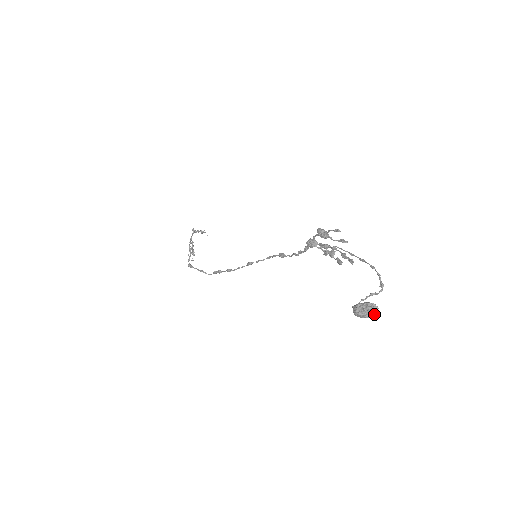
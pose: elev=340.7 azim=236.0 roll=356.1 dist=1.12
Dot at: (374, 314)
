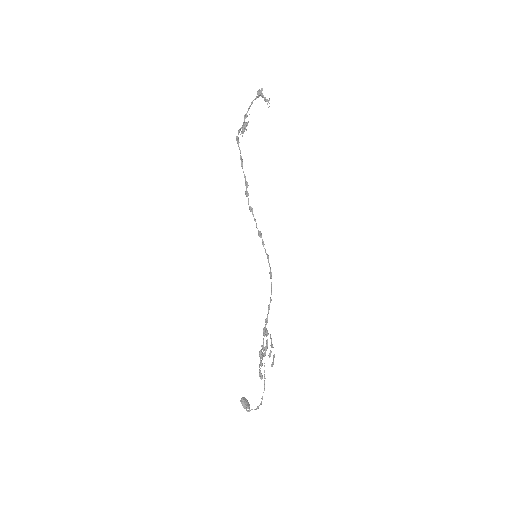
Dot at: (248, 407)
